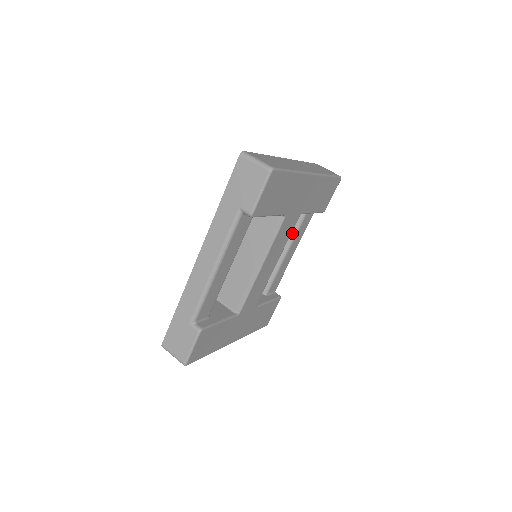
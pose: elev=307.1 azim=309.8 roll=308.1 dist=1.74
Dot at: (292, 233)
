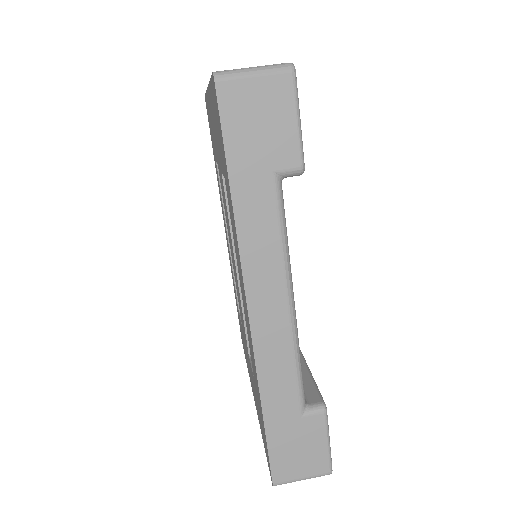
Dot at: occluded
